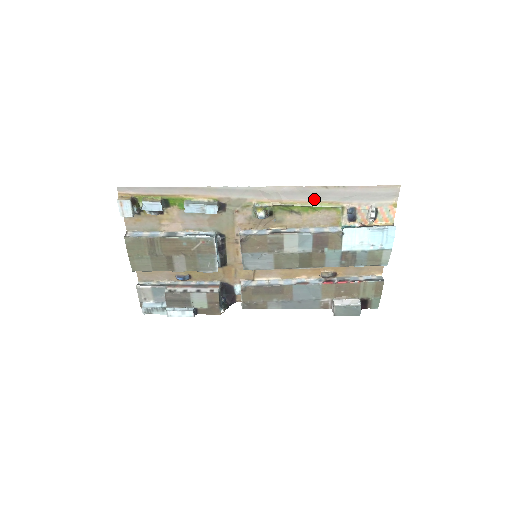
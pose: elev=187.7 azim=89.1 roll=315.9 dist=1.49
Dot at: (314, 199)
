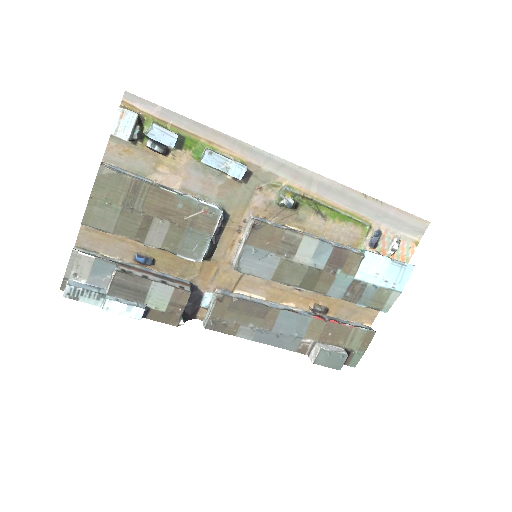
Dot at: (347, 206)
